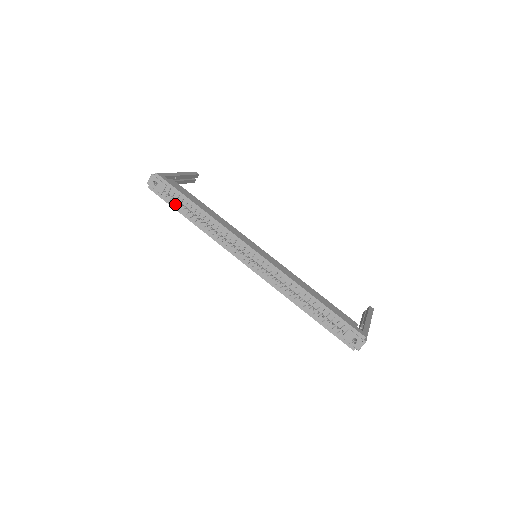
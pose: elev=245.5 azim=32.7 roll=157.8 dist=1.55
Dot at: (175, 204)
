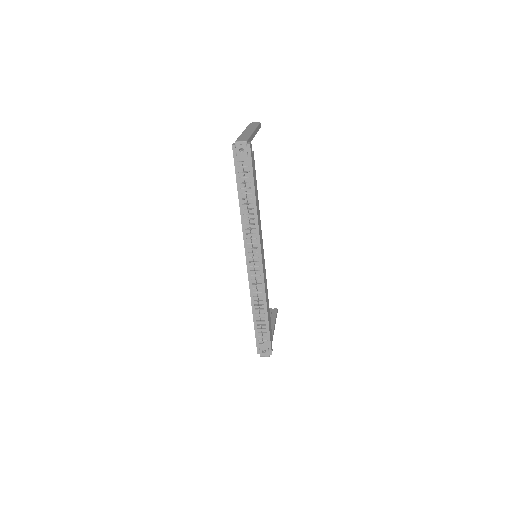
Dot at: (240, 178)
